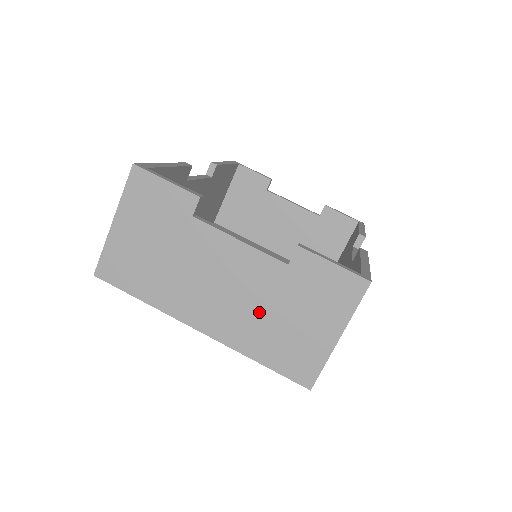
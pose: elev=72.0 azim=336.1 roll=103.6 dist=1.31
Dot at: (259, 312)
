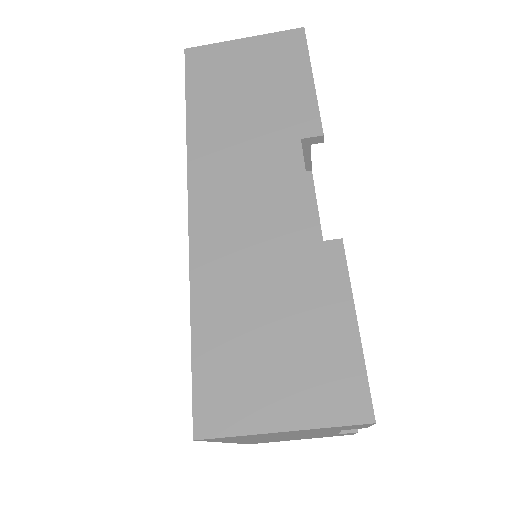
Dot at: occluded
